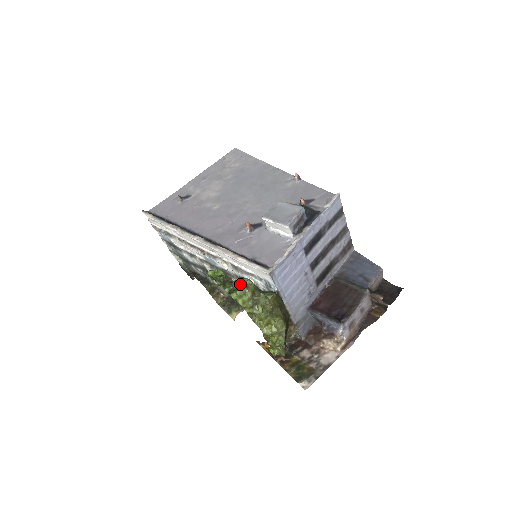
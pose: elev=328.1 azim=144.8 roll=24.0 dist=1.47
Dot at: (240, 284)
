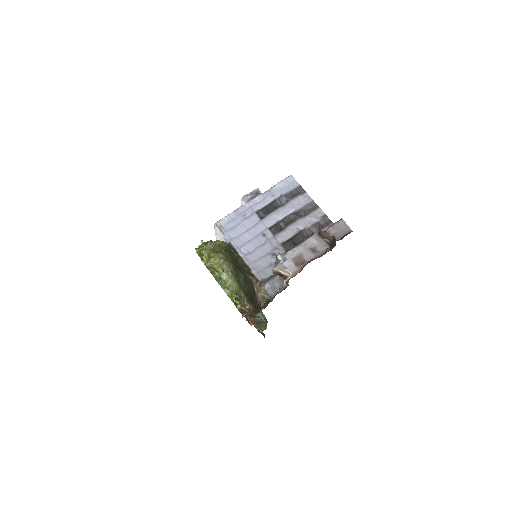
Dot at: occluded
